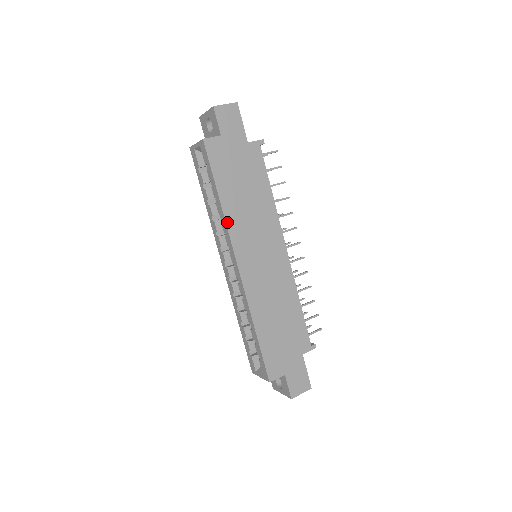
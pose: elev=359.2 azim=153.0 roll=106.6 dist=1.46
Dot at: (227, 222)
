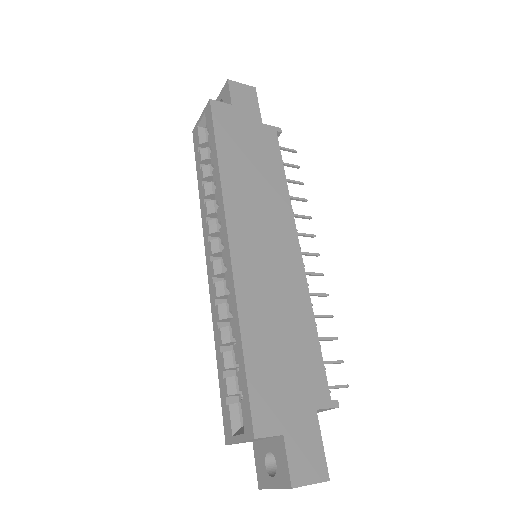
Dot at: (223, 186)
